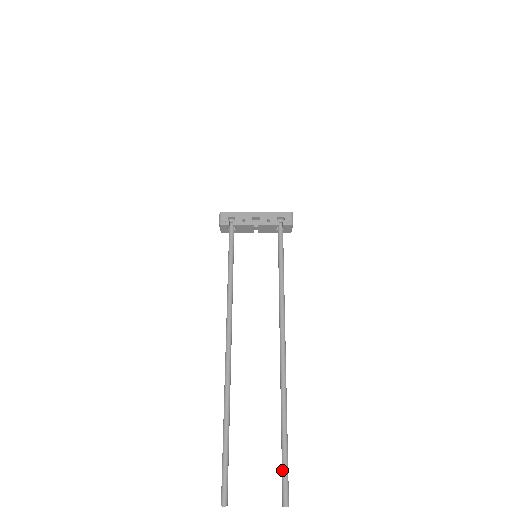
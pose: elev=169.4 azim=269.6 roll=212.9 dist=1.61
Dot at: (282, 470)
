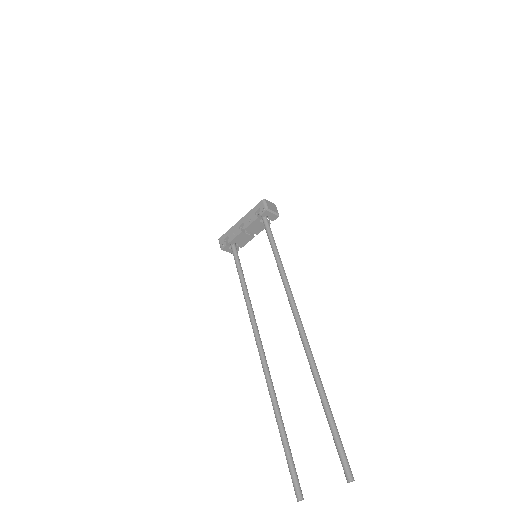
Dot at: occluded
